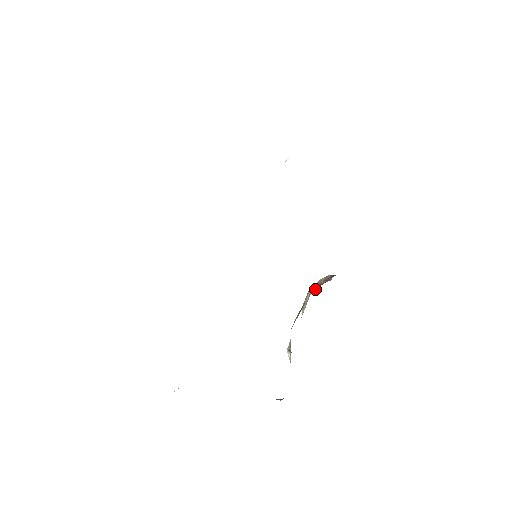
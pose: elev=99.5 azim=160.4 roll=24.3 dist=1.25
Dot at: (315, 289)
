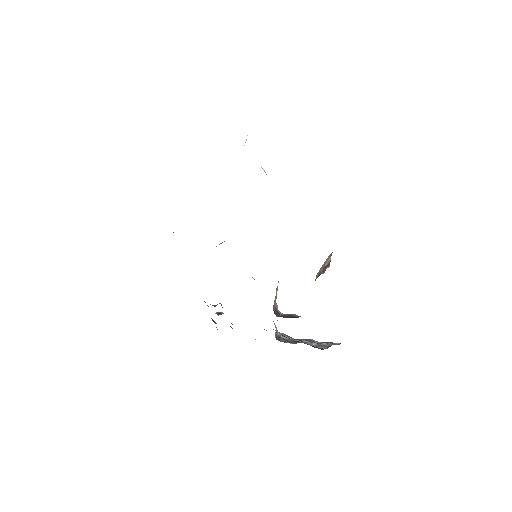
Dot at: (315, 279)
